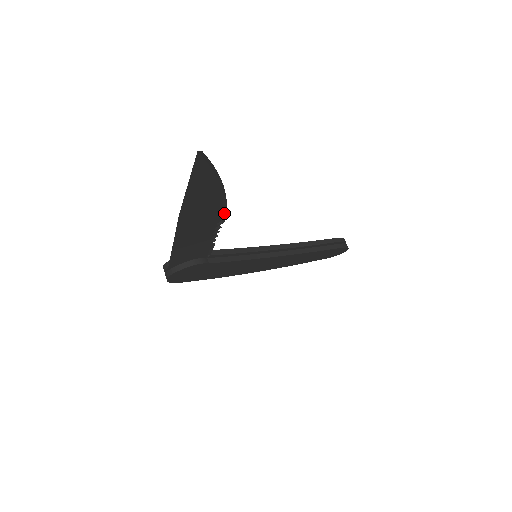
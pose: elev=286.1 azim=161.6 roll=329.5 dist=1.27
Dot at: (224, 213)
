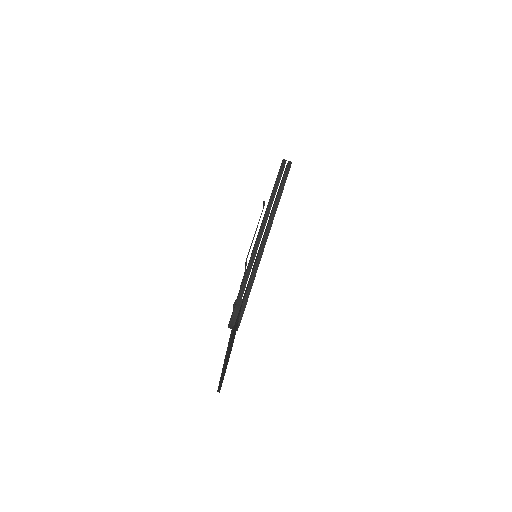
Dot at: occluded
